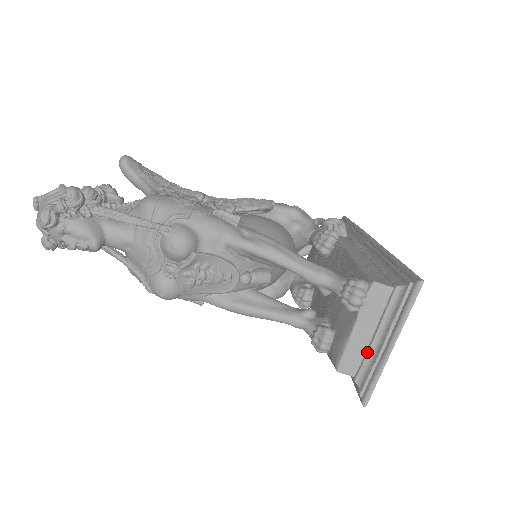
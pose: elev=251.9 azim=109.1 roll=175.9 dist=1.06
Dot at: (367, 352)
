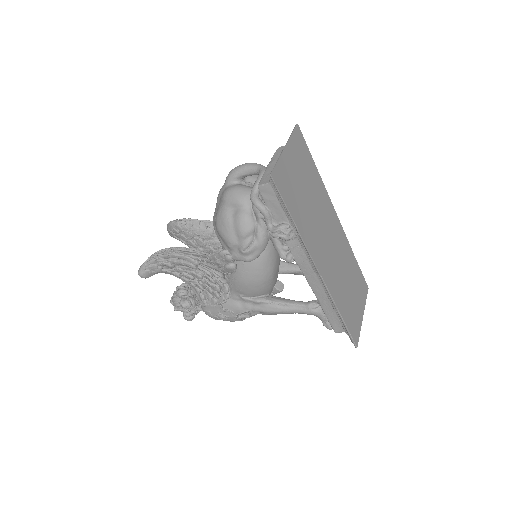
Dot at: occluded
